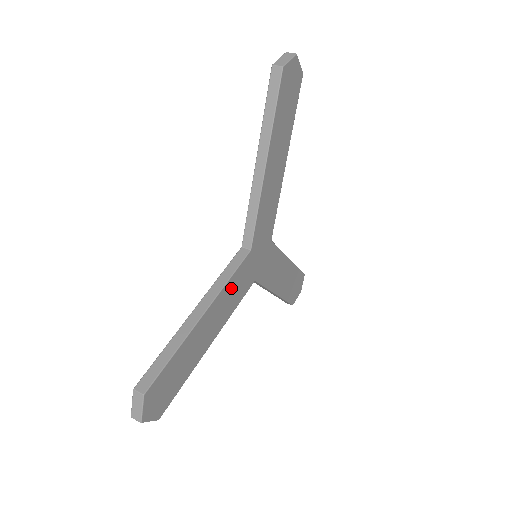
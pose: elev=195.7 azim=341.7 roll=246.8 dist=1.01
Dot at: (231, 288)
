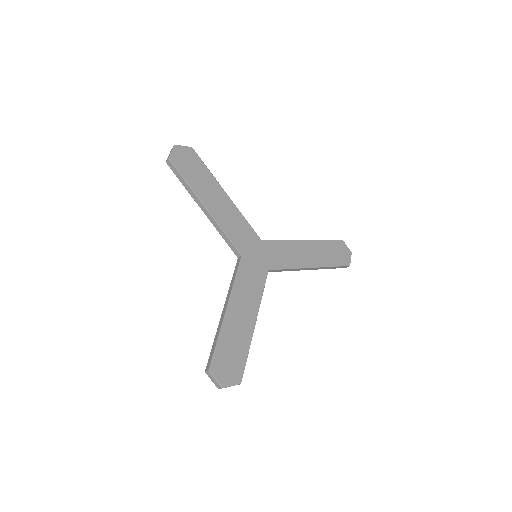
Dot at: (243, 285)
